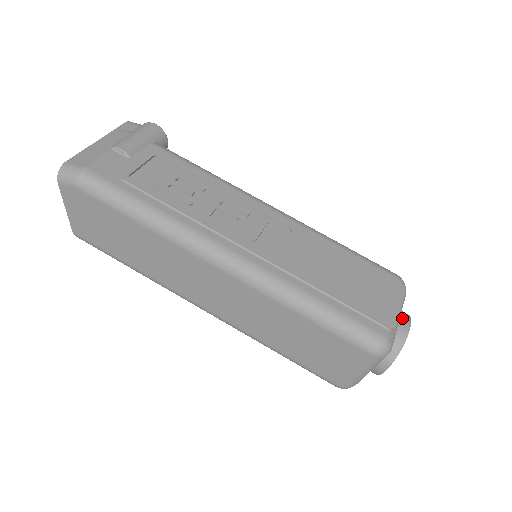
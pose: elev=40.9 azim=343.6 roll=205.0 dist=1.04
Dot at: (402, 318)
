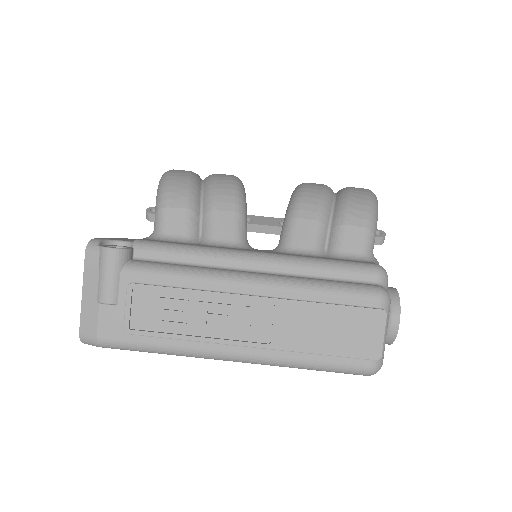
Dot at: (391, 316)
